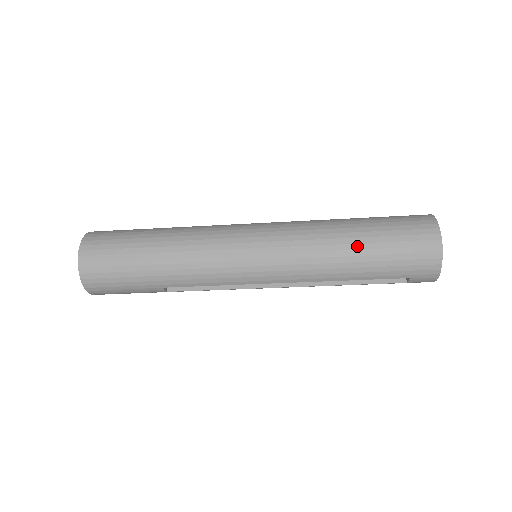
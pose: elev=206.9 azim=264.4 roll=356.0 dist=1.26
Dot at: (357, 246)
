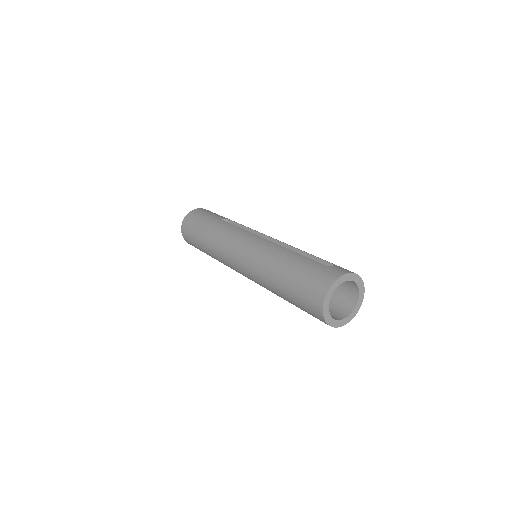
Dot at: (280, 287)
